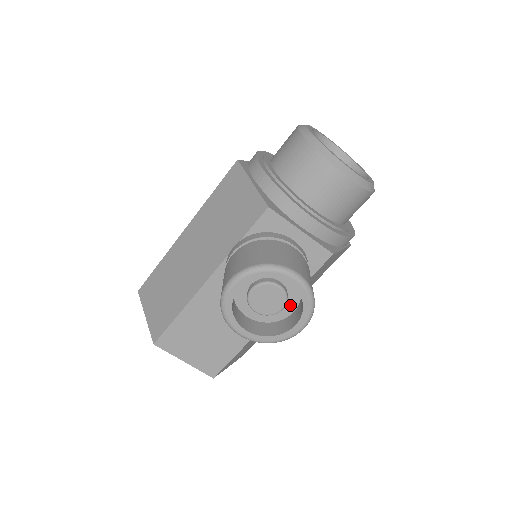
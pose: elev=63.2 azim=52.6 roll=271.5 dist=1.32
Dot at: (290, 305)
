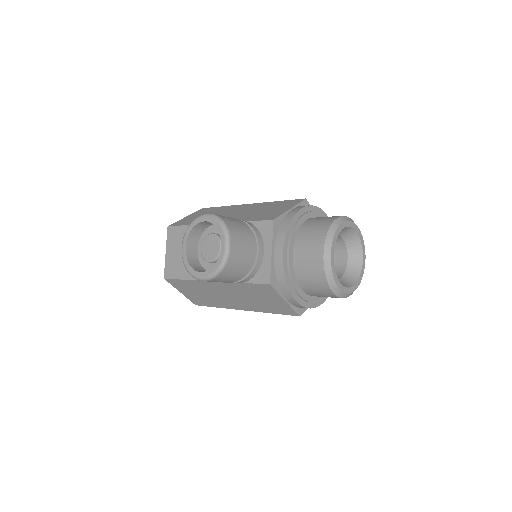
Dot at: occluded
